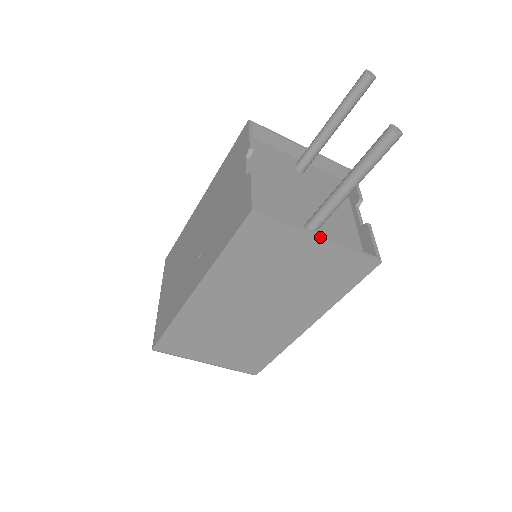
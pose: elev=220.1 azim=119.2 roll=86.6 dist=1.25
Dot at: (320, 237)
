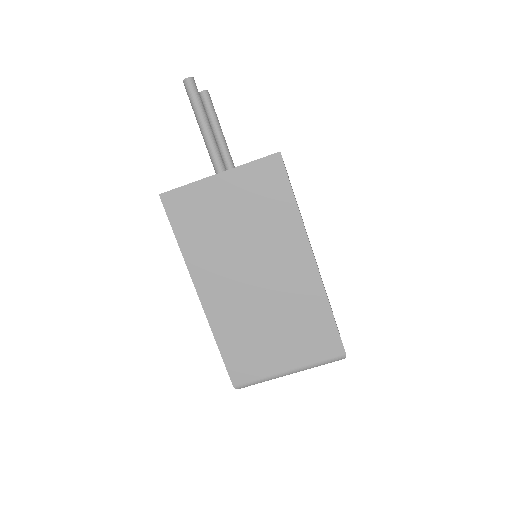
Dot at: (217, 174)
